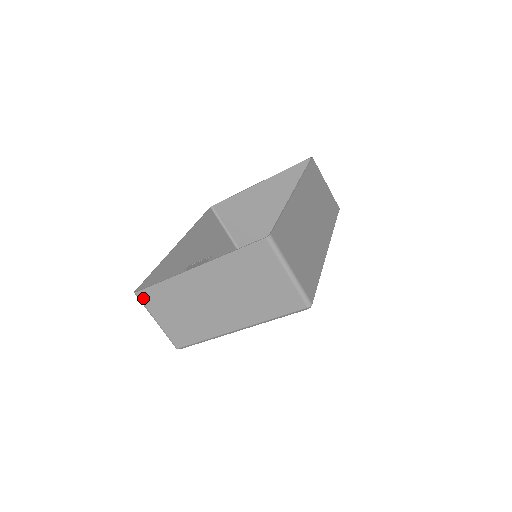
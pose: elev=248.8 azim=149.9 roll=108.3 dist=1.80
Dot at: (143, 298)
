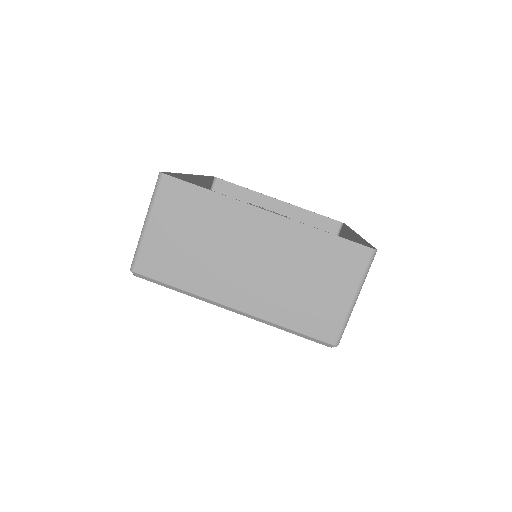
Dot at: (165, 187)
